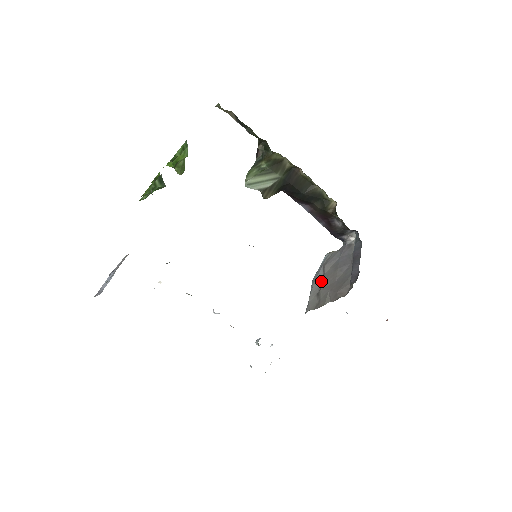
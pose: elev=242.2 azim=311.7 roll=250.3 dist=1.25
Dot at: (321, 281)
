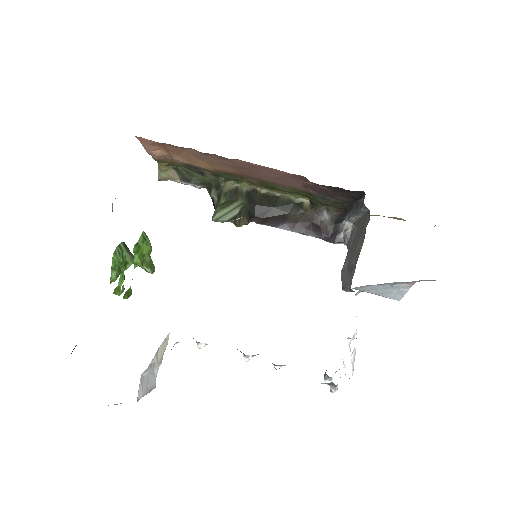
Dot at: (348, 271)
